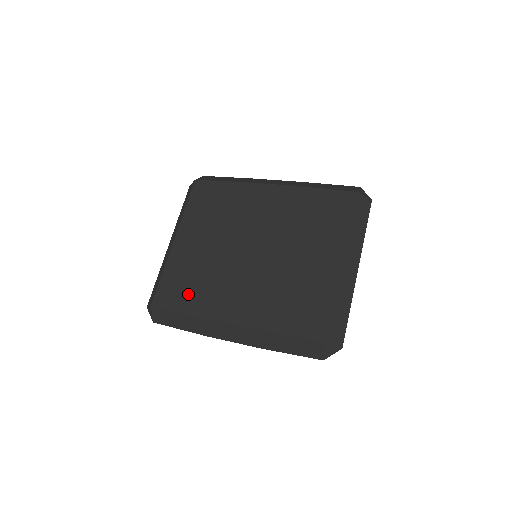
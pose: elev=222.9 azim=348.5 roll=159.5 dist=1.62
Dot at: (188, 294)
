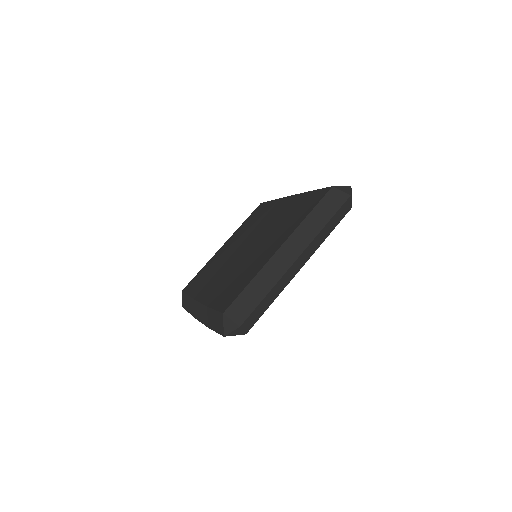
Dot at: (200, 282)
